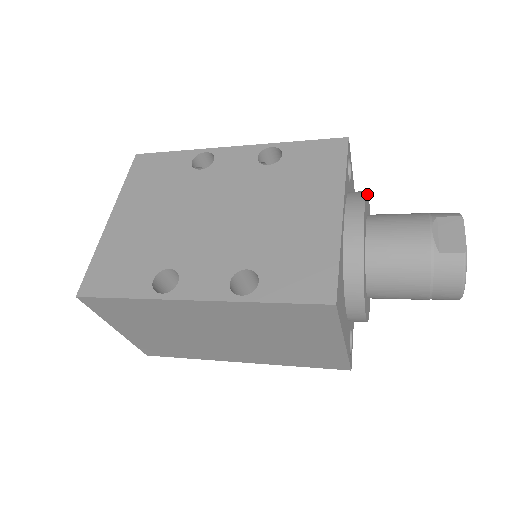
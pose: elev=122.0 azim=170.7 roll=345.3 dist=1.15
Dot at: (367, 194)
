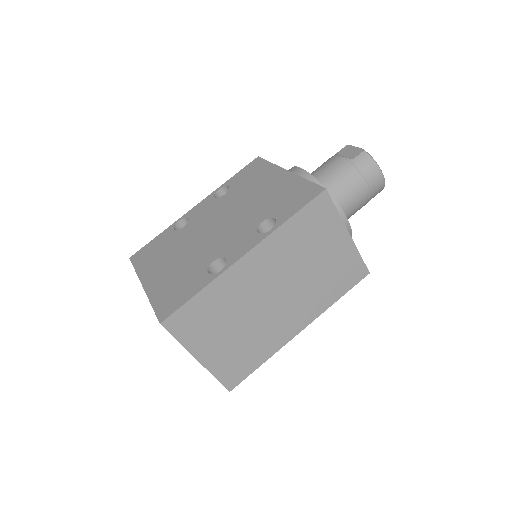
Dot at: occluded
